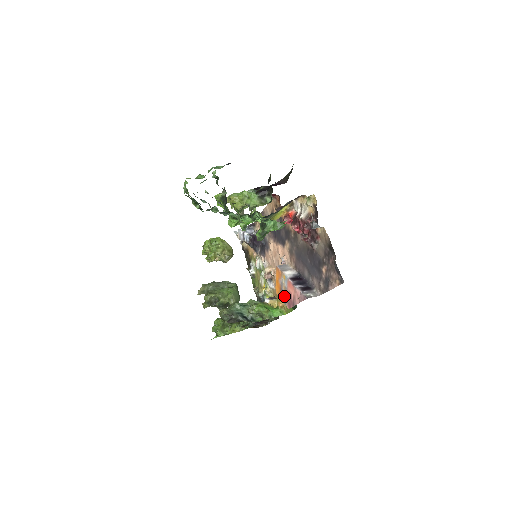
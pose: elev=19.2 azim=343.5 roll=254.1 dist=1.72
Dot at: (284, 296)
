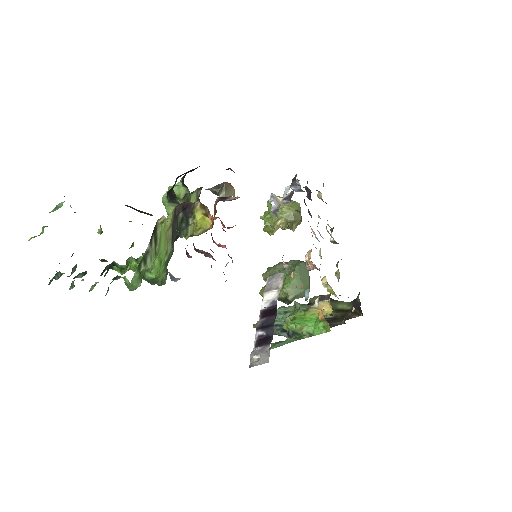
Dot at: occluded
